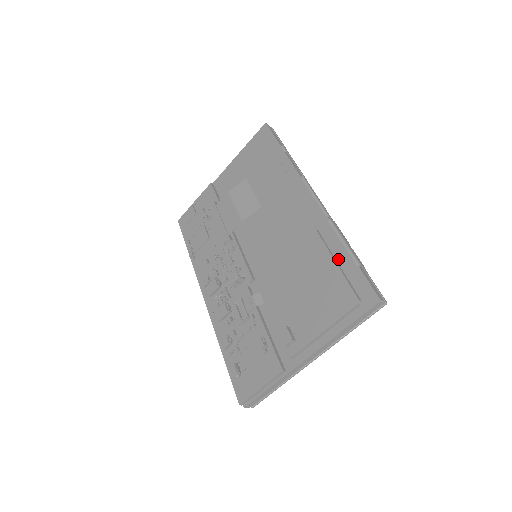
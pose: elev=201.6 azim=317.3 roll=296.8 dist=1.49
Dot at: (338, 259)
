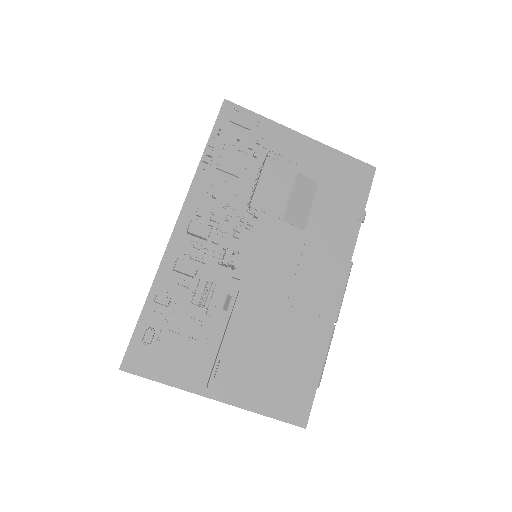
Dot at: (312, 364)
